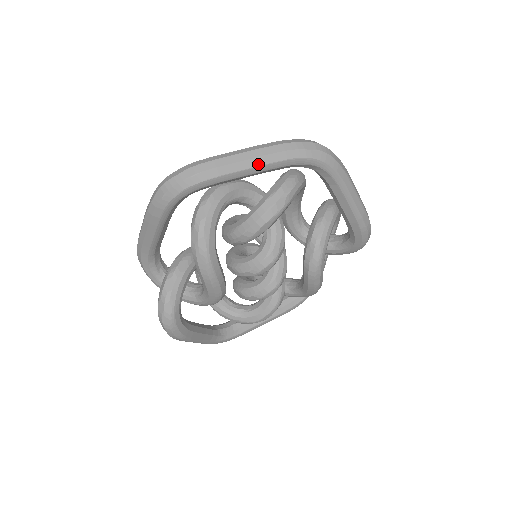
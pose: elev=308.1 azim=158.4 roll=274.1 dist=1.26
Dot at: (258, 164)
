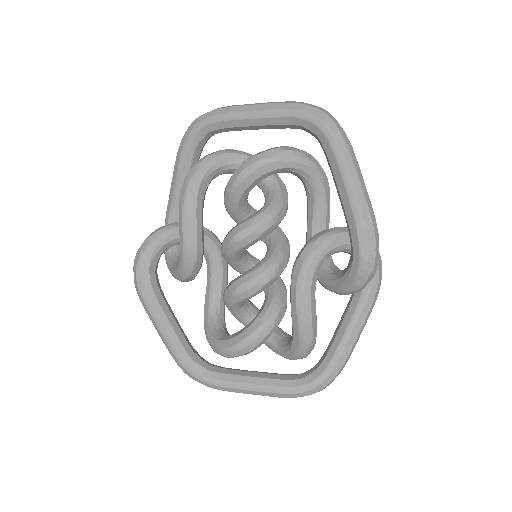
Dot at: (260, 109)
